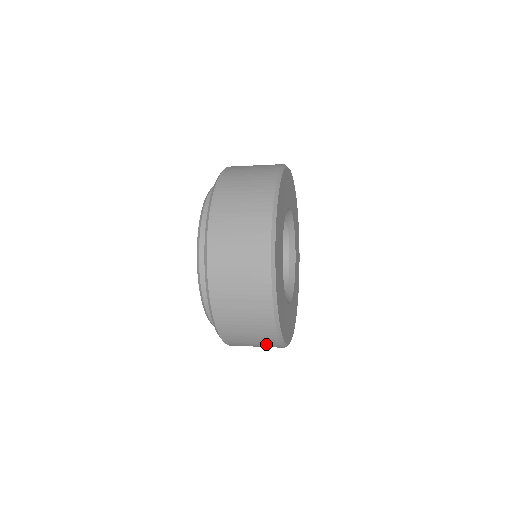
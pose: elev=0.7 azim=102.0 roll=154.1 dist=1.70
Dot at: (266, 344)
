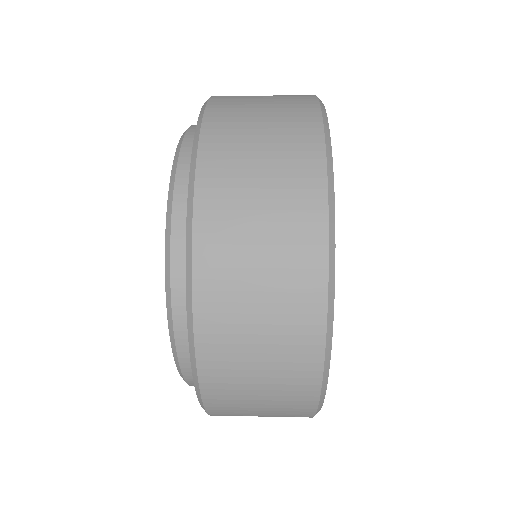
Dot at: occluded
